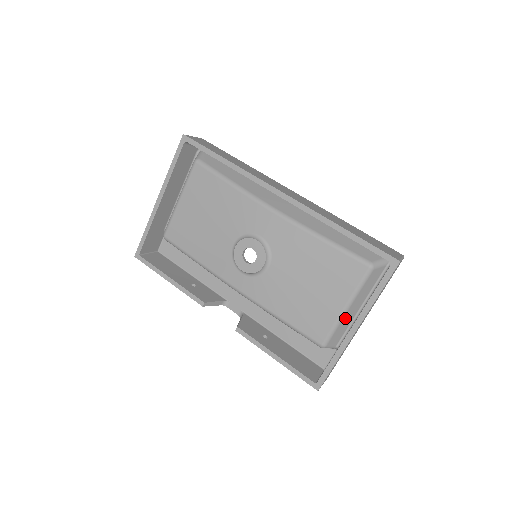
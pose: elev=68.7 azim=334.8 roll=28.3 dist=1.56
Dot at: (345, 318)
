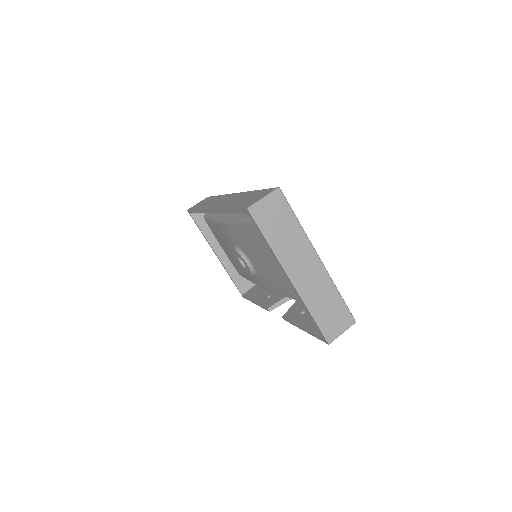
Dot at: occluded
